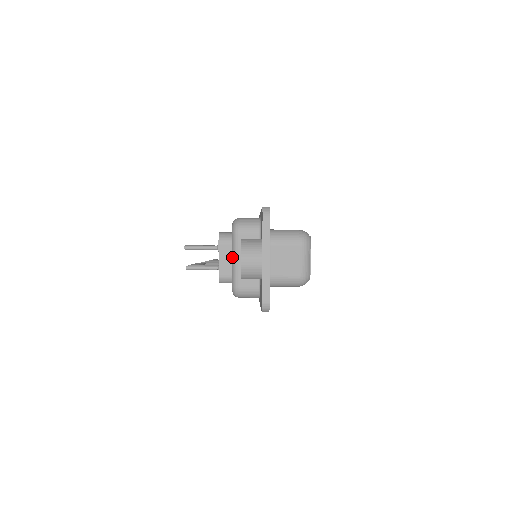
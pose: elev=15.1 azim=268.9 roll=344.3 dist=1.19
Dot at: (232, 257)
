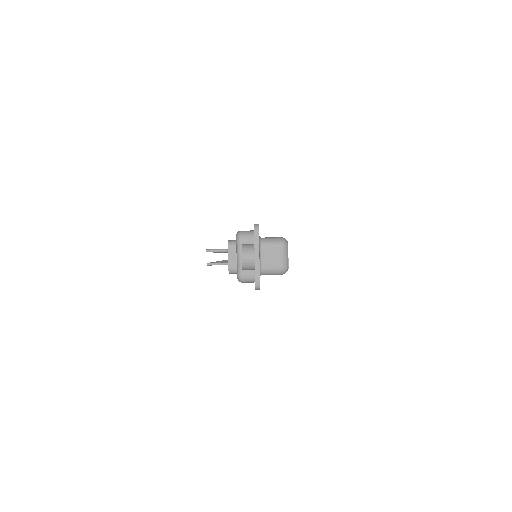
Dot at: (237, 256)
